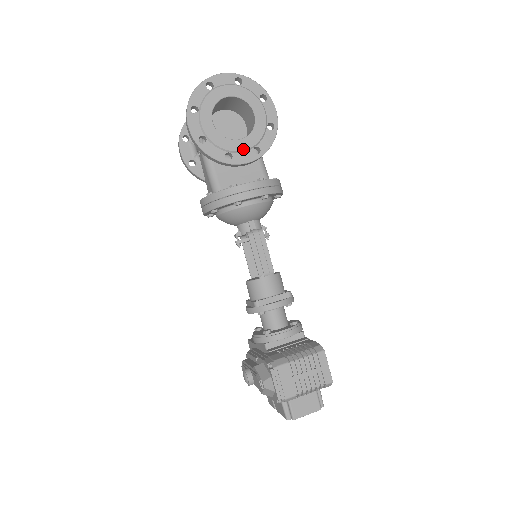
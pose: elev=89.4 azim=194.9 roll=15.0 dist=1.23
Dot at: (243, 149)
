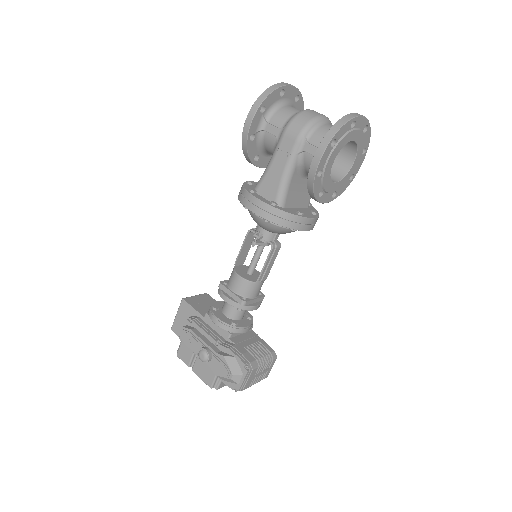
Dot at: (331, 191)
